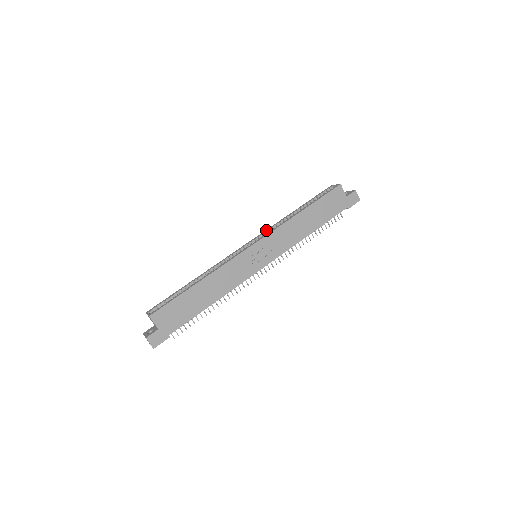
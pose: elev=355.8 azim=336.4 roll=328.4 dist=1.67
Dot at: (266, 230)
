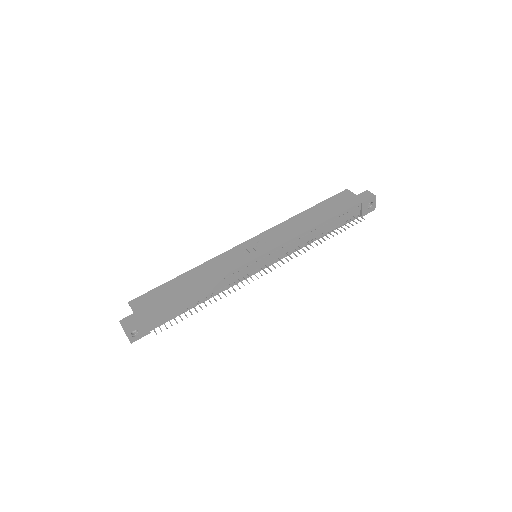
Dot at: occluded
